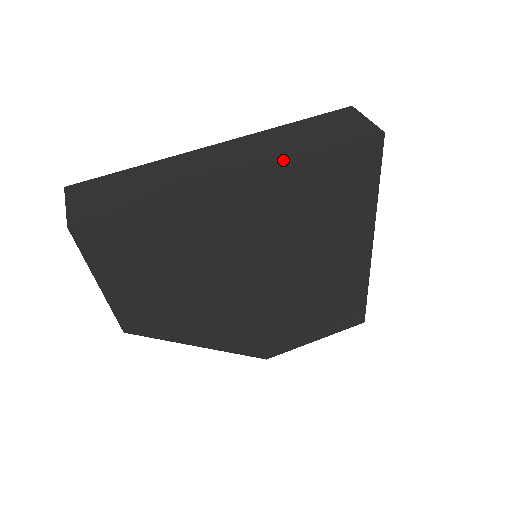
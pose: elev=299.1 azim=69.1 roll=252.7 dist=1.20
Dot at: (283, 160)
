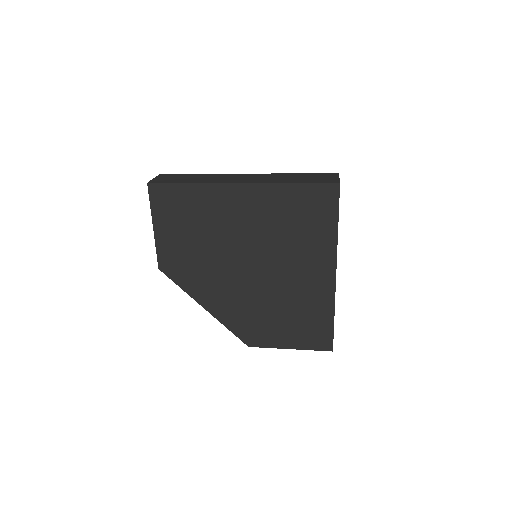
Dot at: (271, 182)
